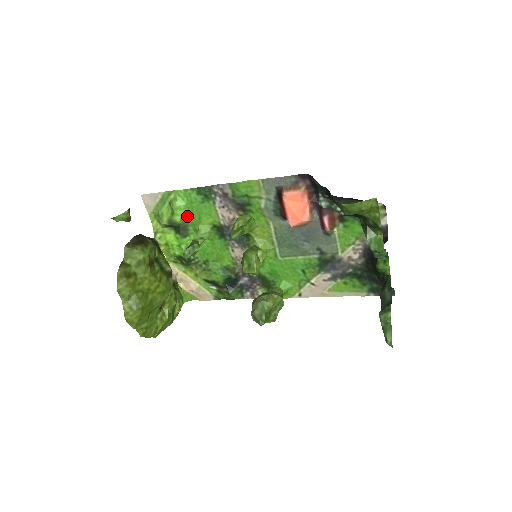
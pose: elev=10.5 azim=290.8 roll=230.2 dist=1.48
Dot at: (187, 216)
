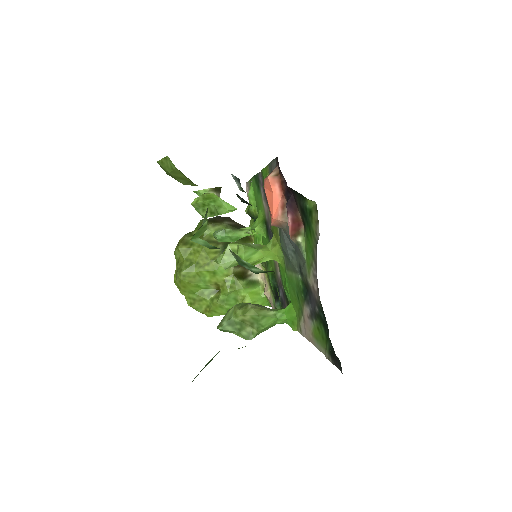
Dot at: occluded
